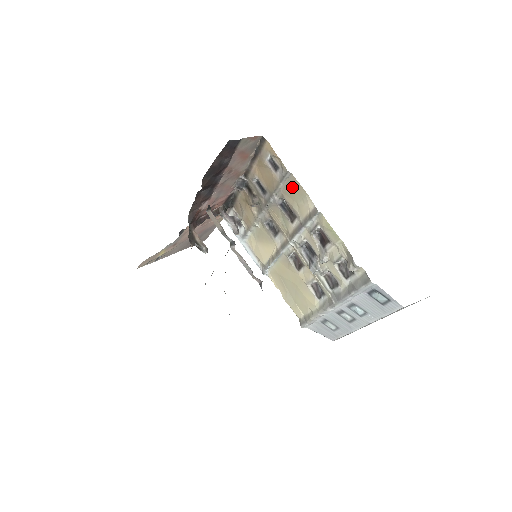
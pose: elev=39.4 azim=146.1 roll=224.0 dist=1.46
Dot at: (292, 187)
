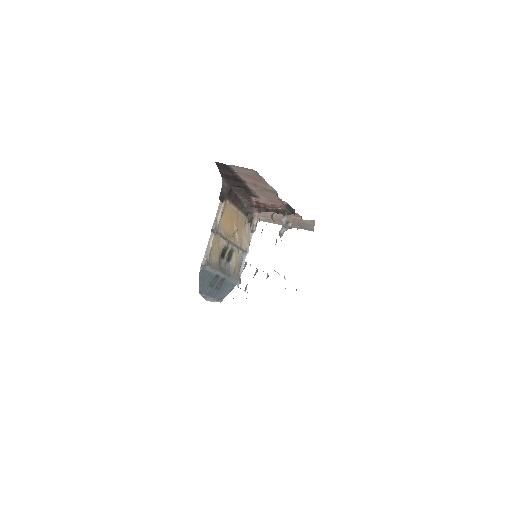
Dot at: occluded
